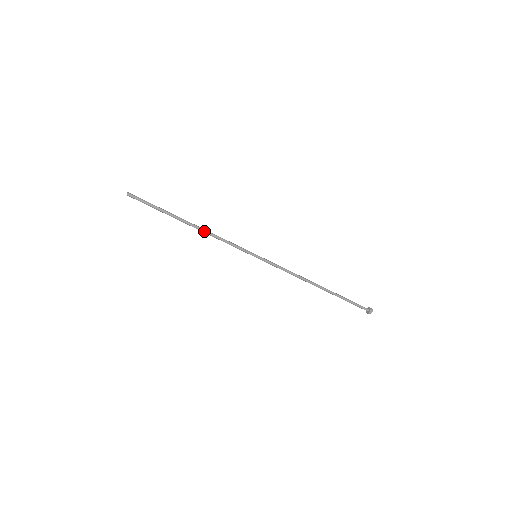
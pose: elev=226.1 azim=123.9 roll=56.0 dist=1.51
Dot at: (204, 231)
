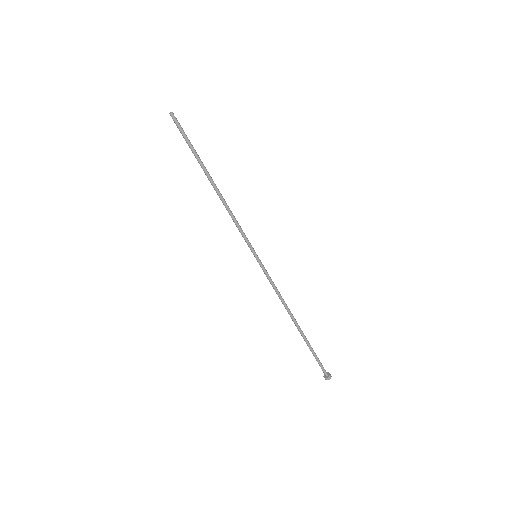
Dot at: (222, 199)
